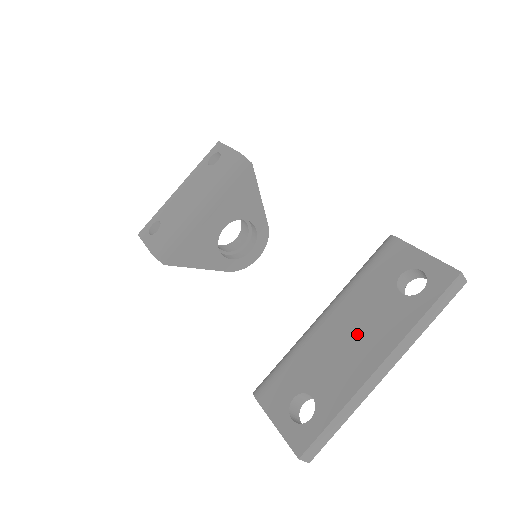
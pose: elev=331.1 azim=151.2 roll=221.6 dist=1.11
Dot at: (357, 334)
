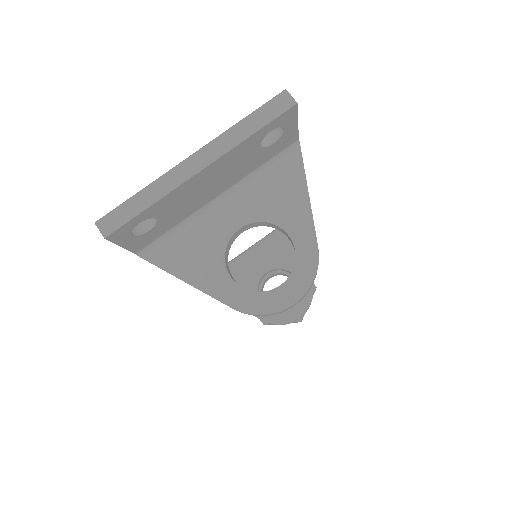
Dot at: occluded
